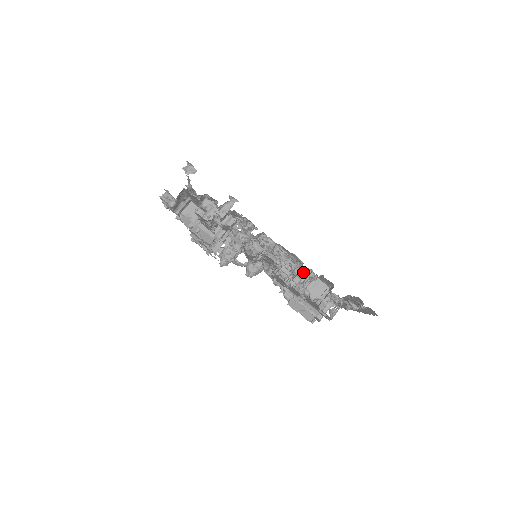
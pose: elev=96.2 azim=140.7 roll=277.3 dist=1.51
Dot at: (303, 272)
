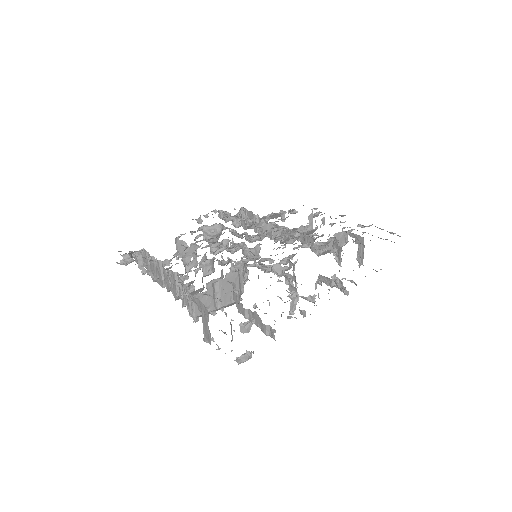
Dot at: occluded
